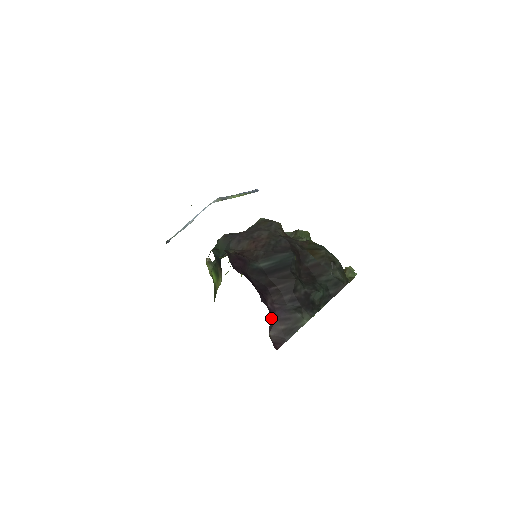
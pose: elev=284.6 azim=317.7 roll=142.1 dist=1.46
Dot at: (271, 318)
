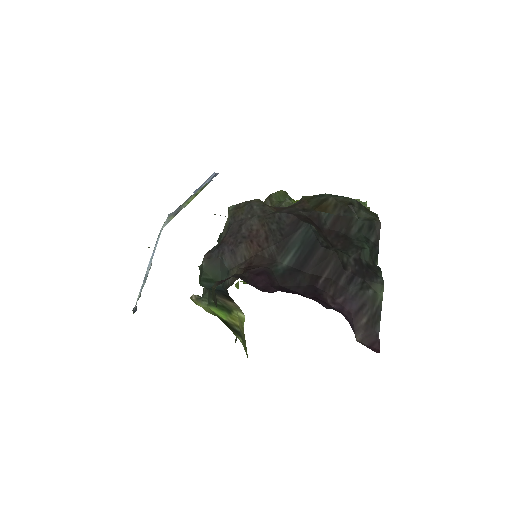
Dot at: (348, 320)
